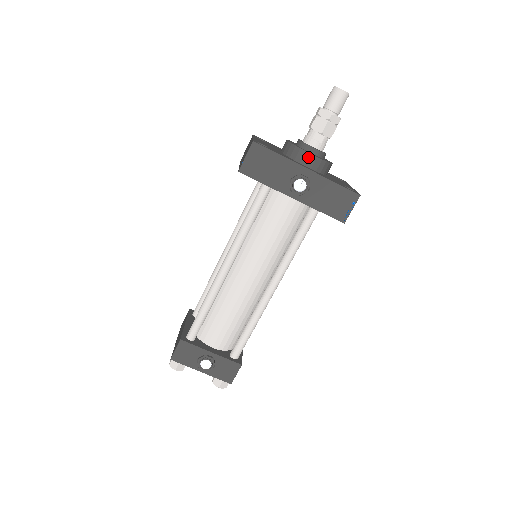
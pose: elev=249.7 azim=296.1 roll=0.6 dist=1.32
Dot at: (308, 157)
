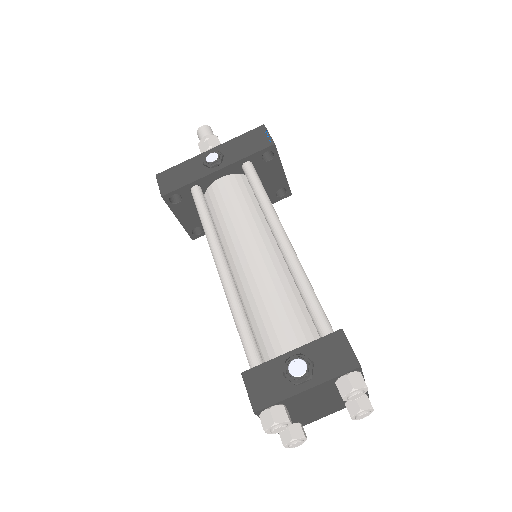
Dot at: occluded
